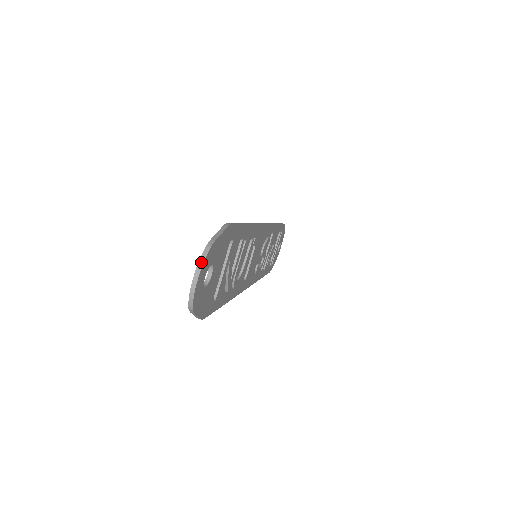
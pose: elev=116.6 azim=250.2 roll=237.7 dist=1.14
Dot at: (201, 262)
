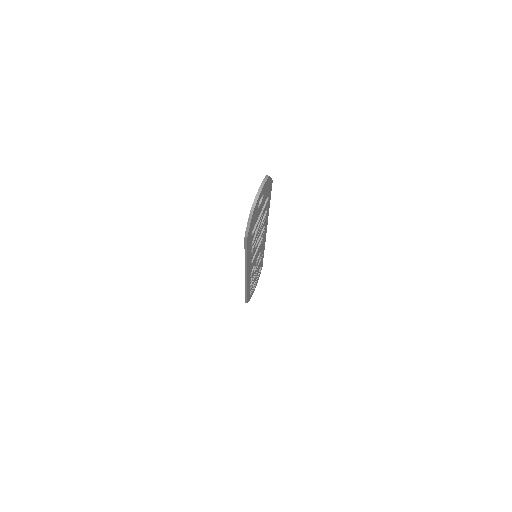
Dot at: (264, 181)
